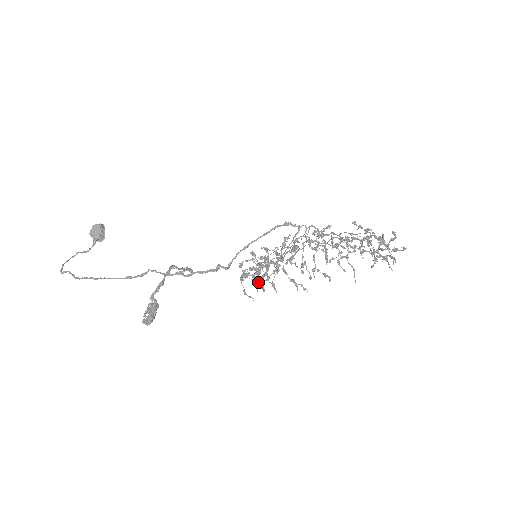
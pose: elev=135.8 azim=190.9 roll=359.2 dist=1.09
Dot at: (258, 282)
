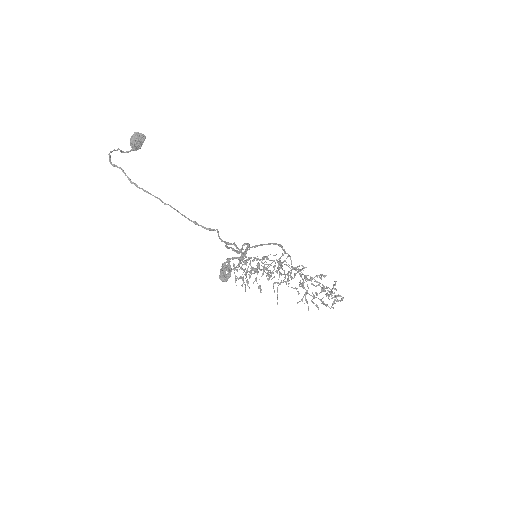
Dot at: occluded
